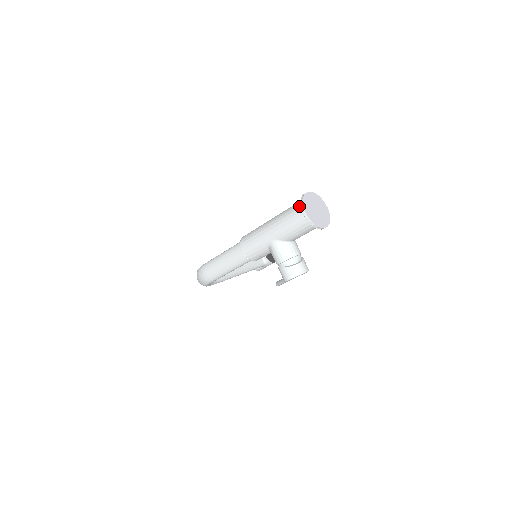
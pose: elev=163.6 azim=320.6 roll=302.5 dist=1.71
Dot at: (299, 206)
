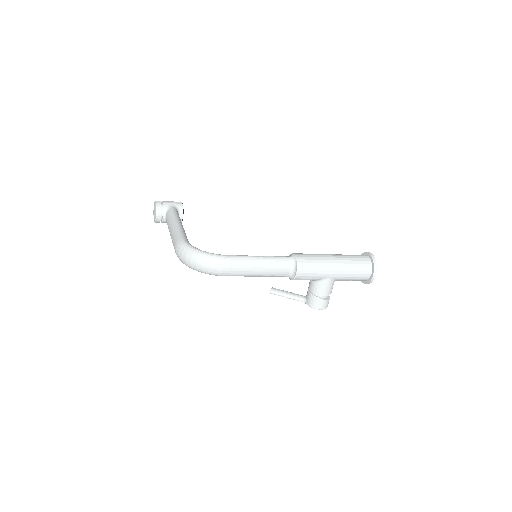
Dot at: (369, 265)
